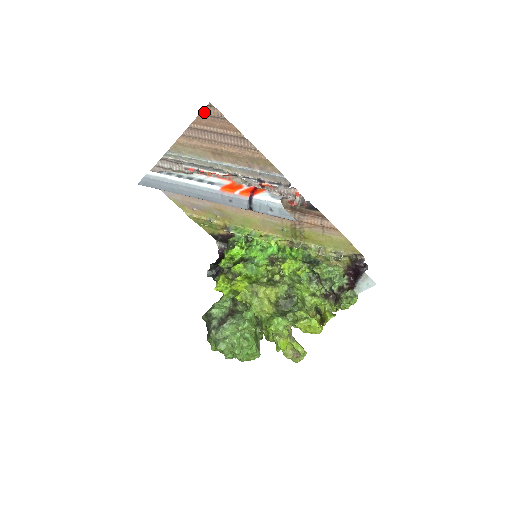
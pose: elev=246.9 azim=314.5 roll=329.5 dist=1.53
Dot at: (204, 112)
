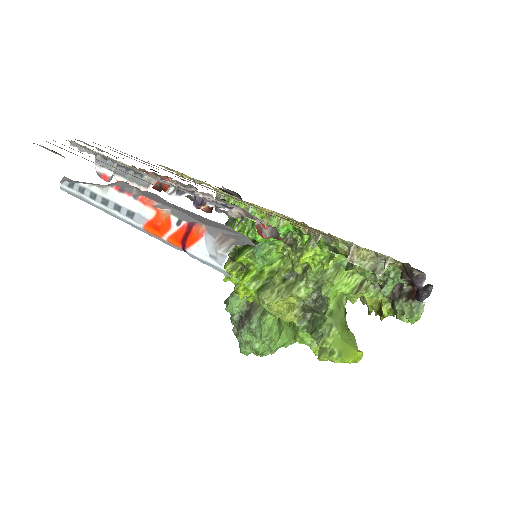
Dot at: occluded
